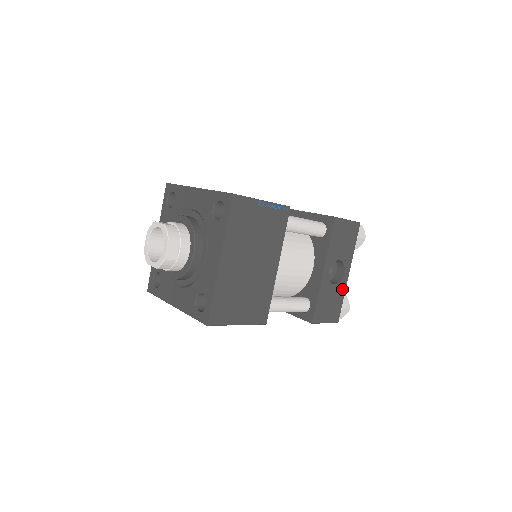
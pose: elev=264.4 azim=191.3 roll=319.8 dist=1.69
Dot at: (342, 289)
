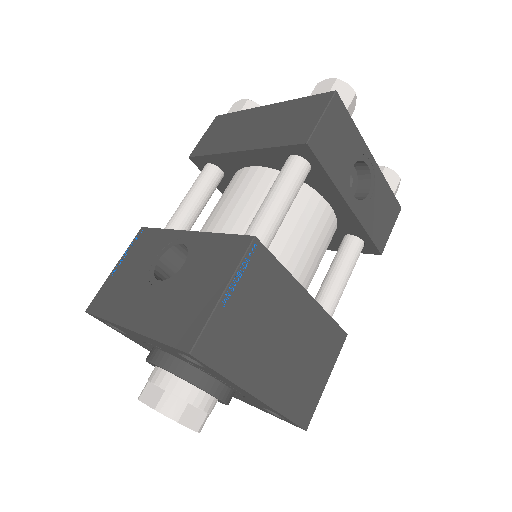
Dot at: (379, 180)
